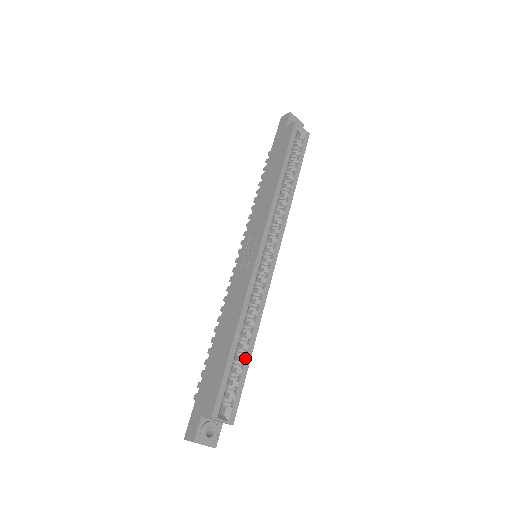
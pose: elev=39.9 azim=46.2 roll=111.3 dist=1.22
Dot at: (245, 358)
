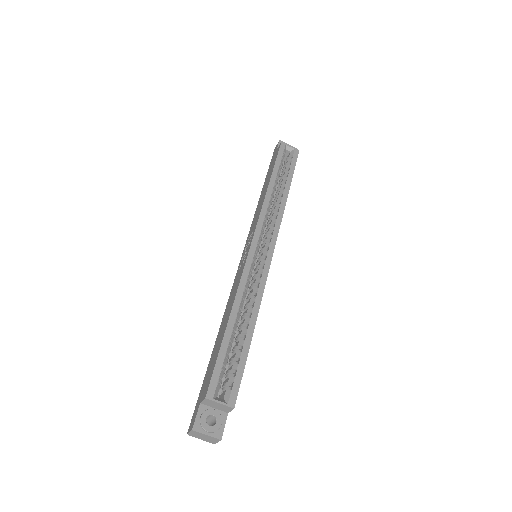
Dot at: (244, 341)
